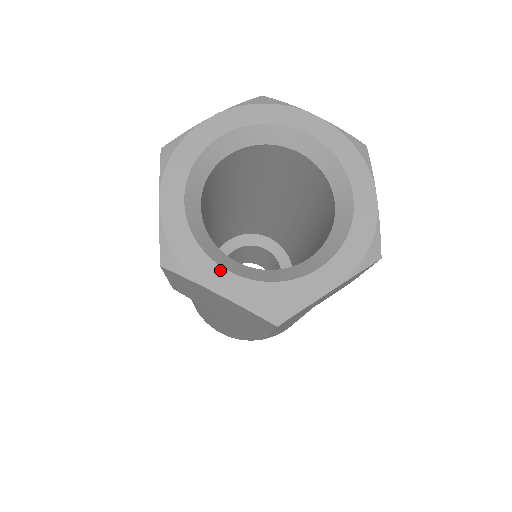
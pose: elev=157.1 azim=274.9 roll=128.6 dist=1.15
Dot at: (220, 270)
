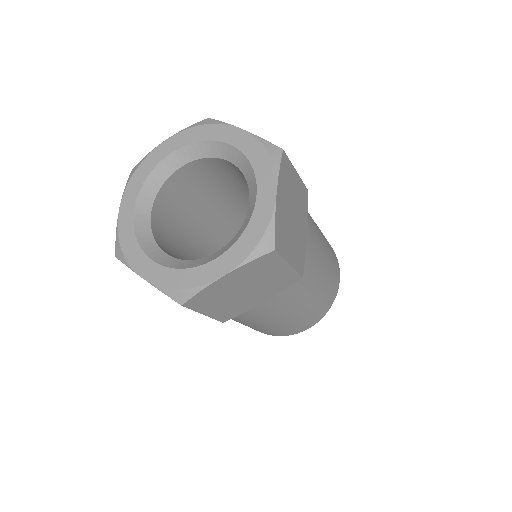
Dot at: (147, 259)
